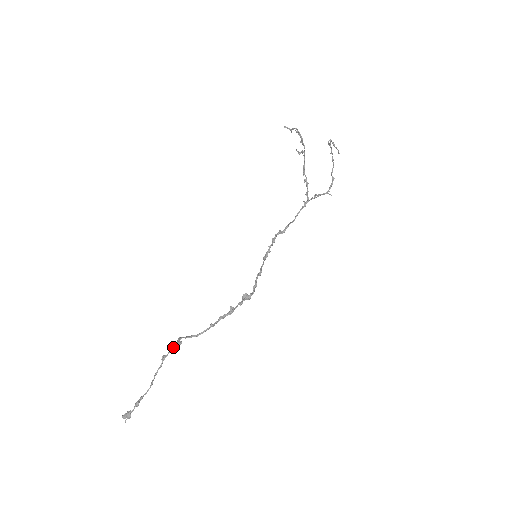
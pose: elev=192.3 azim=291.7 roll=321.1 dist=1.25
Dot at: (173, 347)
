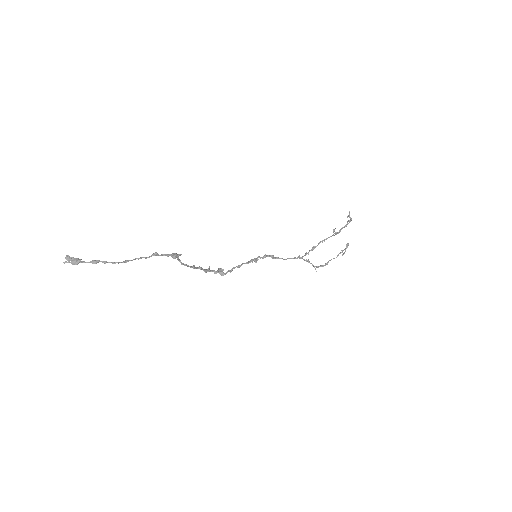
Dot at: (168, 255)
